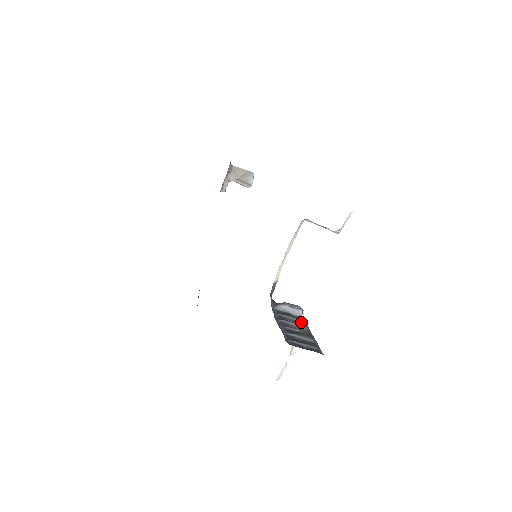
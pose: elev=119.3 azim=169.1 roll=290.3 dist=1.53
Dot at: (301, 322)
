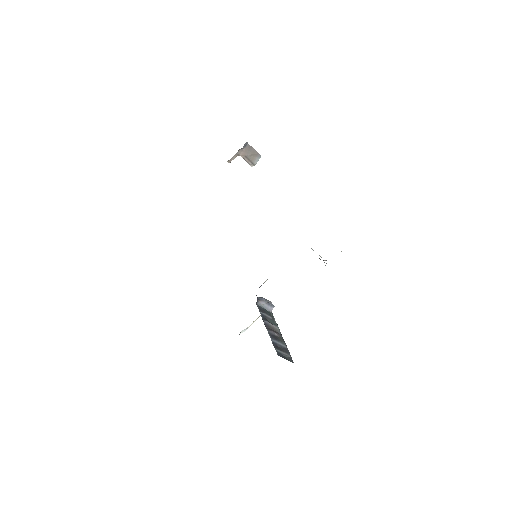
Dot at: (275, 322)
